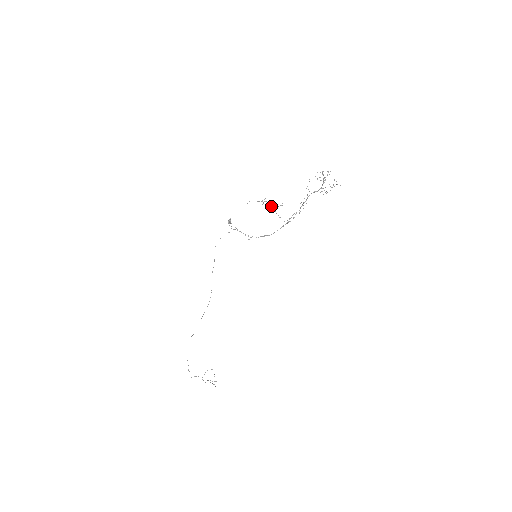
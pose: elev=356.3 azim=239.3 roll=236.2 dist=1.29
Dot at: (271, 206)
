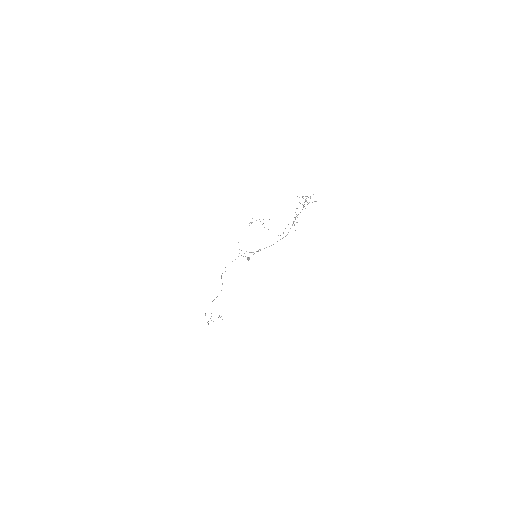
Dot at: occluded
